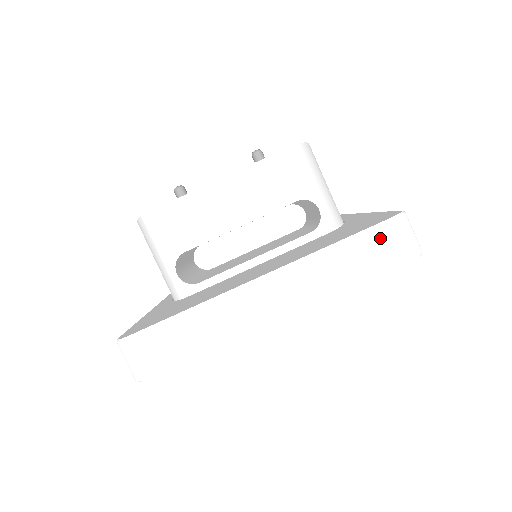
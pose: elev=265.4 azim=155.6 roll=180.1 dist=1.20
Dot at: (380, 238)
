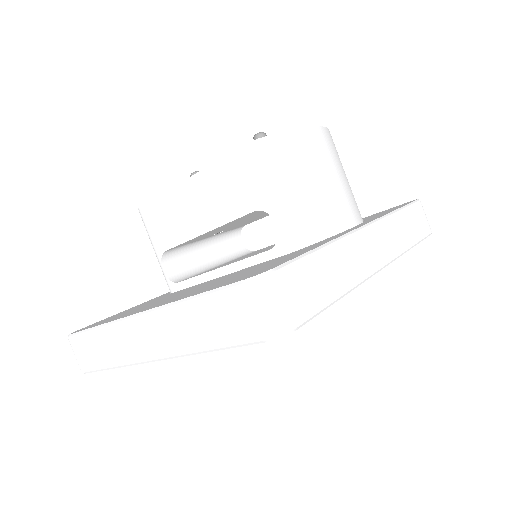
Dot at: (230, 303)
